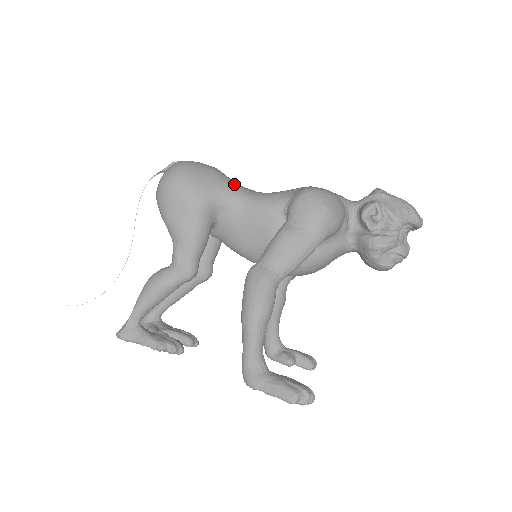
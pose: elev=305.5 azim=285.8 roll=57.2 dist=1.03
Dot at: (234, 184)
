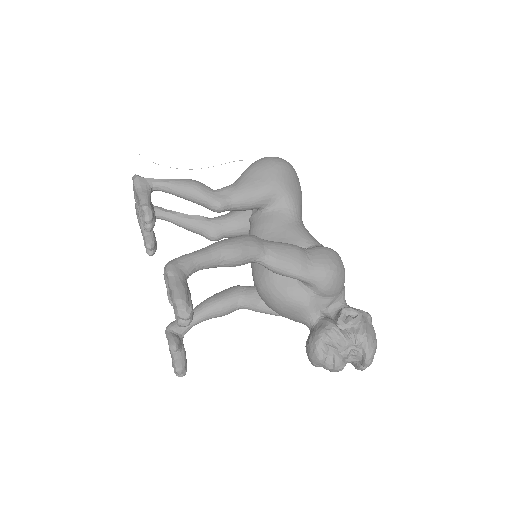
Dot at: (301, 209)
